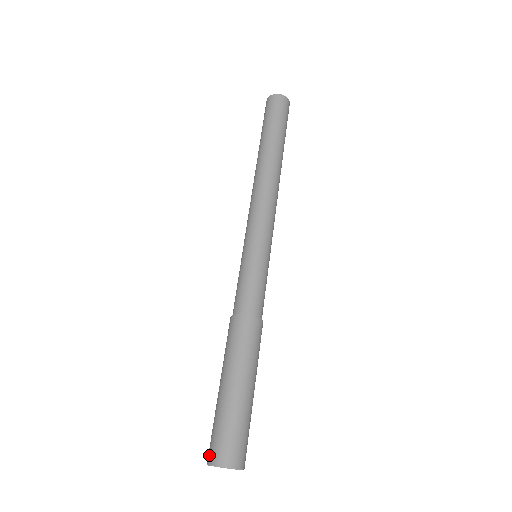
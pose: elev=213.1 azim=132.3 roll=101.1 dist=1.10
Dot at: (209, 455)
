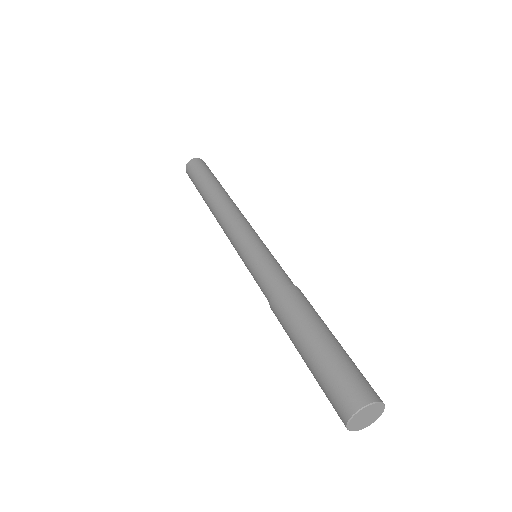
Dot at: (343, 411)
